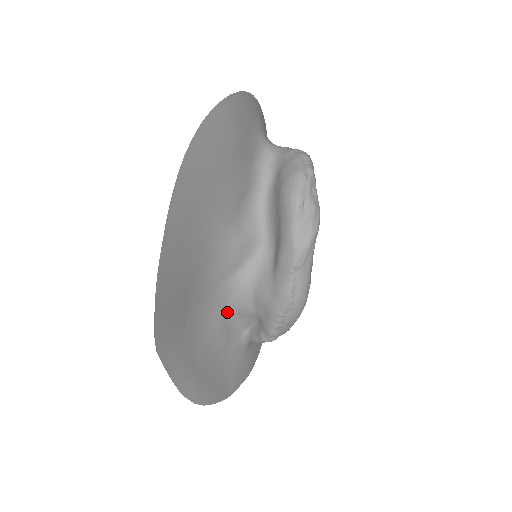
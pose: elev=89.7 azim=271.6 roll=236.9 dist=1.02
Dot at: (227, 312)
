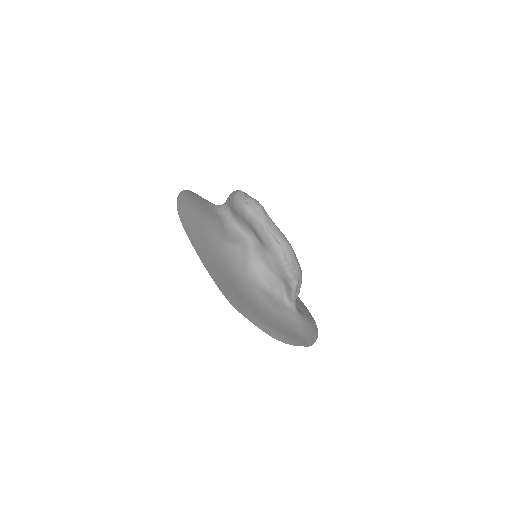
Dot at: (263, 289)
